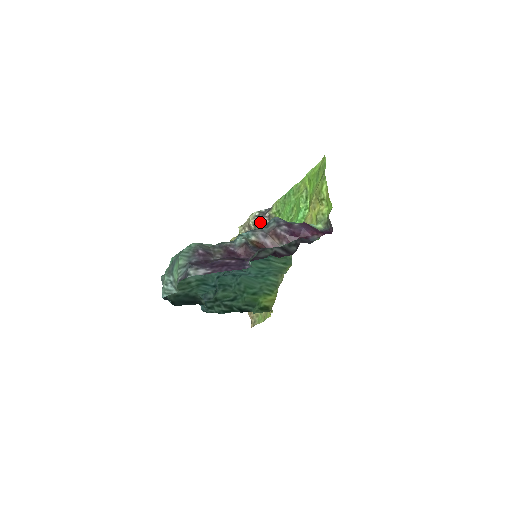
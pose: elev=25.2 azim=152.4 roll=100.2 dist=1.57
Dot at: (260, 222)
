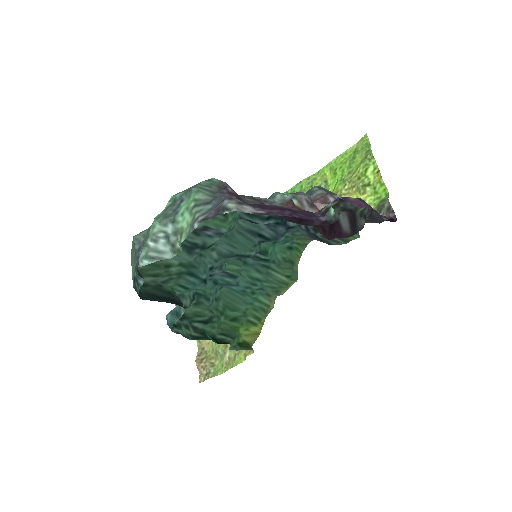
Dot at: occluded
